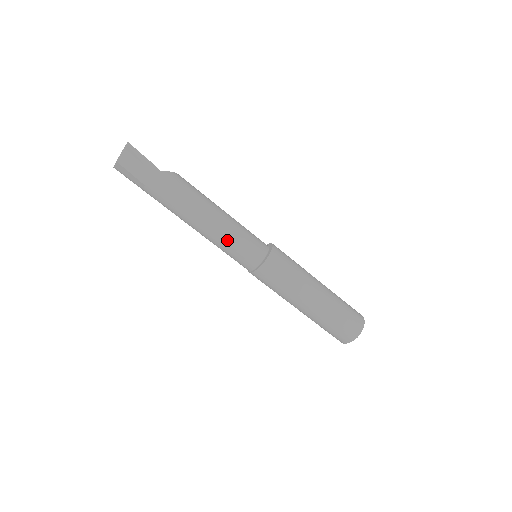
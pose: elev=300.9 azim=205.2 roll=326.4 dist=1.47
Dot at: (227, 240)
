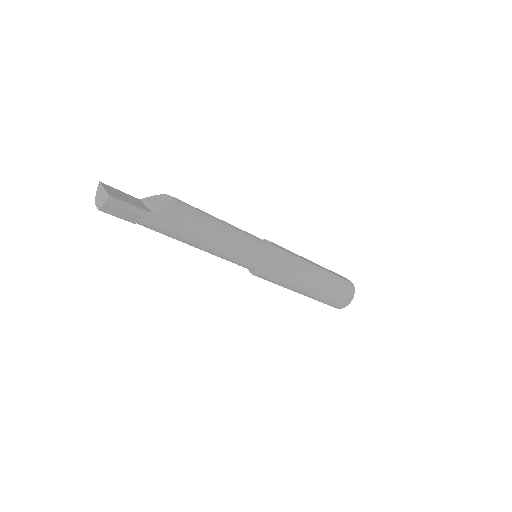
Dot at: (226, 257)
